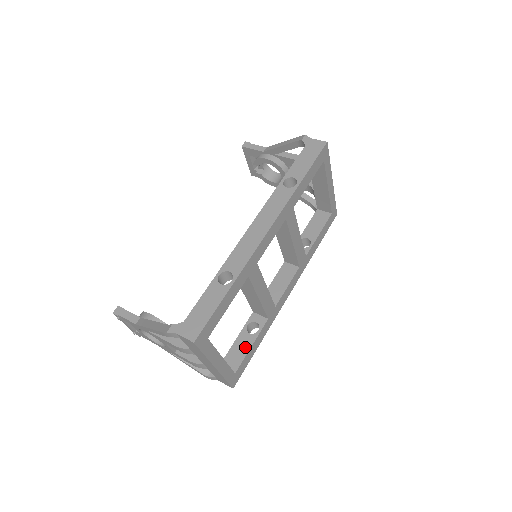
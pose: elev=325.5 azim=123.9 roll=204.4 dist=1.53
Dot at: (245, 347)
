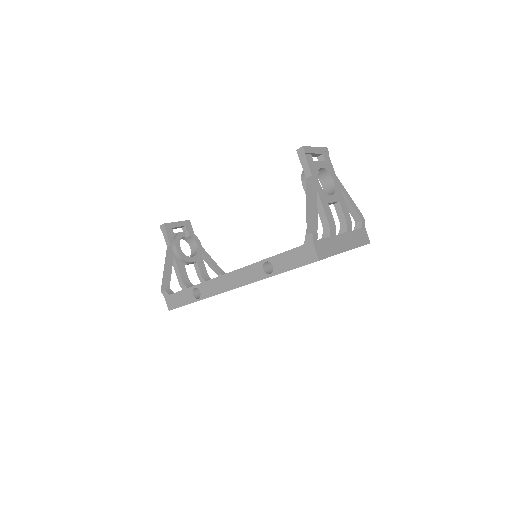
Dot at: occluded
